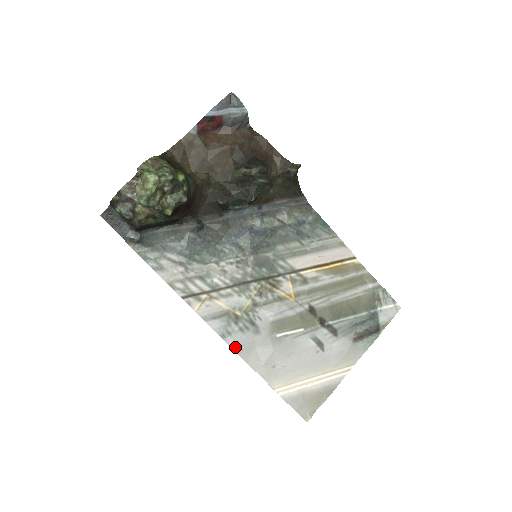
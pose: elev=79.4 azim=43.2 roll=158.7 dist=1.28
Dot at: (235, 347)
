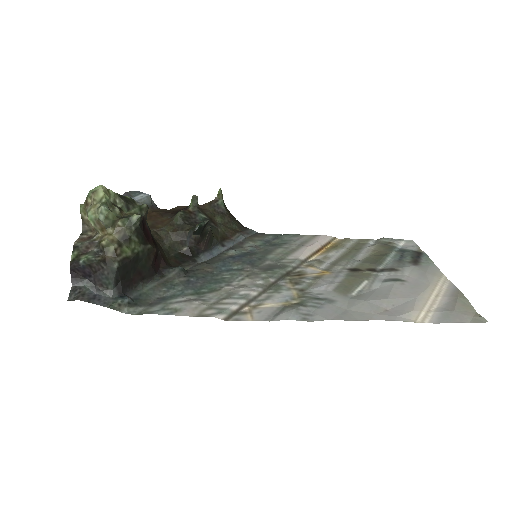
Dot at: (328, 318)
